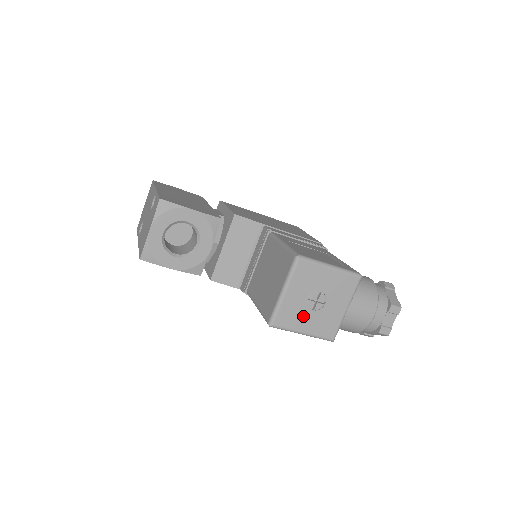
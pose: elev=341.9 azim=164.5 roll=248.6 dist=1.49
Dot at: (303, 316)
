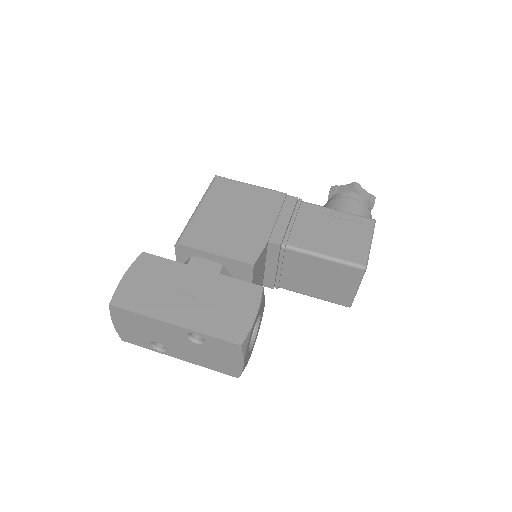
Dot at: occluded
